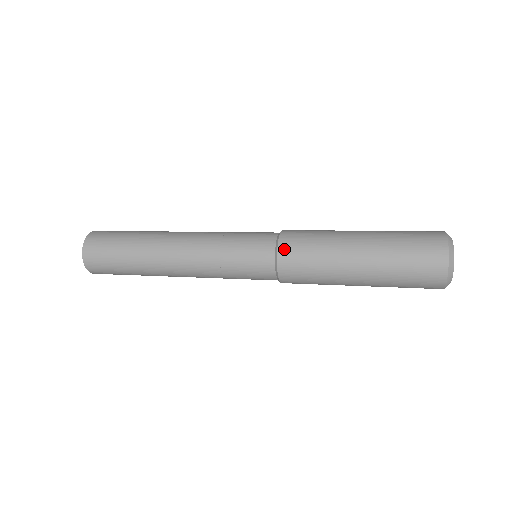
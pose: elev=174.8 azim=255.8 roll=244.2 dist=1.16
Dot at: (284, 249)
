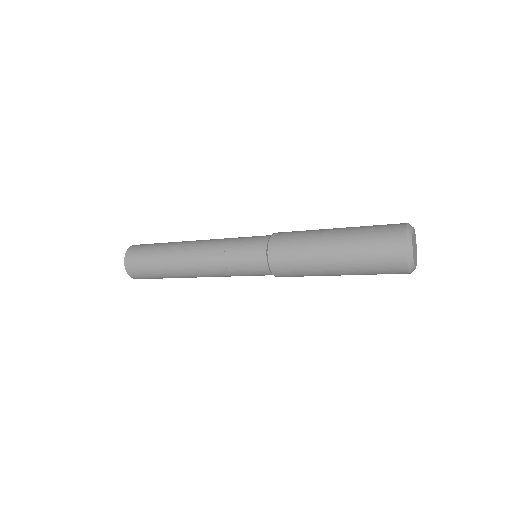
Dot at: (277, 233)
